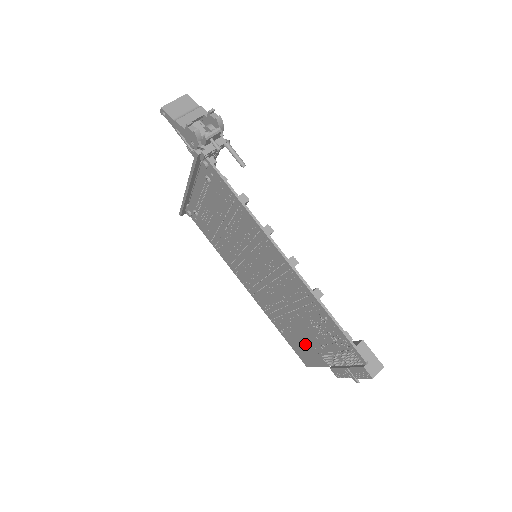
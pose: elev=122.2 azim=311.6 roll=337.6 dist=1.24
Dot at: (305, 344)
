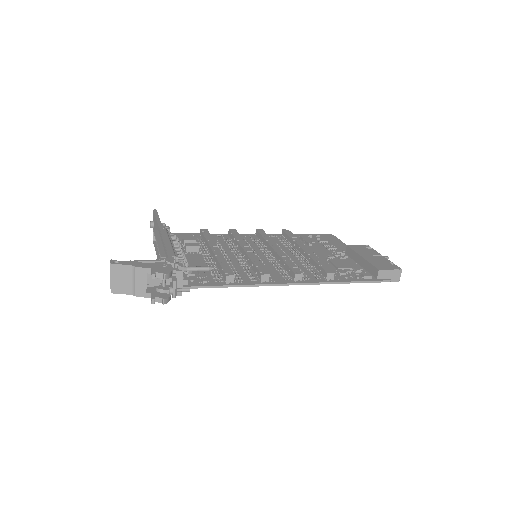
Dot at: occluded
